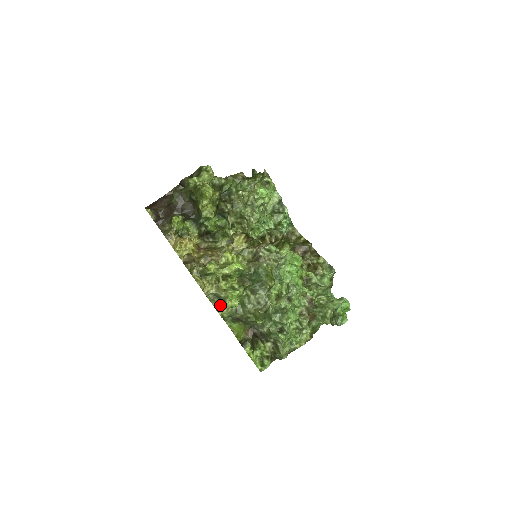
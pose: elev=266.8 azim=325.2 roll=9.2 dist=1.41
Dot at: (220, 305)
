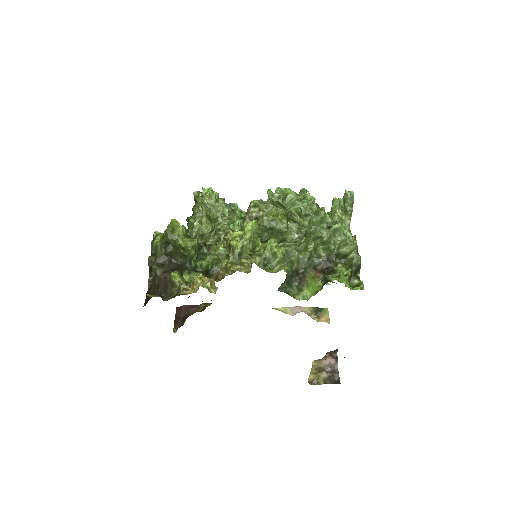
Dot at: (275, 268)
